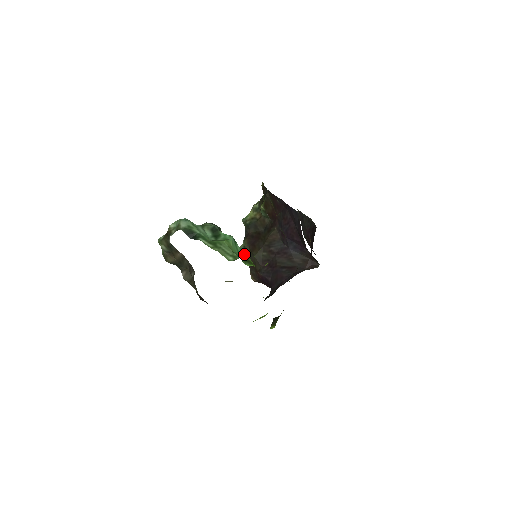
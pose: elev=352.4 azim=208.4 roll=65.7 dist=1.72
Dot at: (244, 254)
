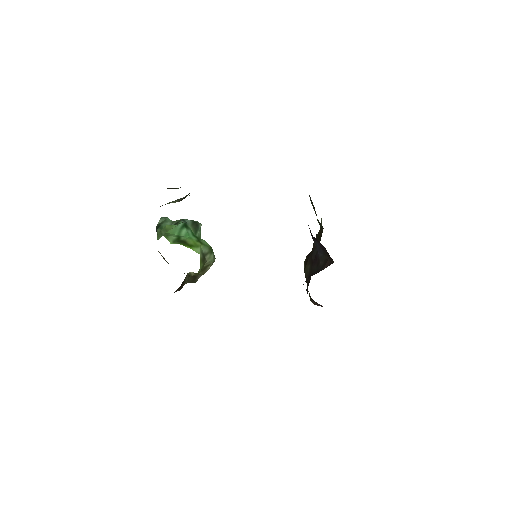
Dot at: (189, 238)
